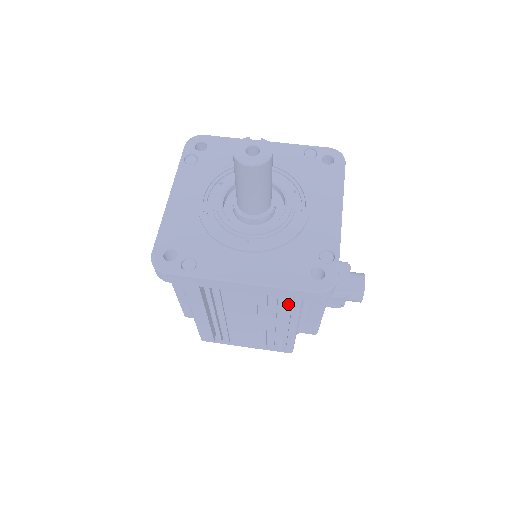
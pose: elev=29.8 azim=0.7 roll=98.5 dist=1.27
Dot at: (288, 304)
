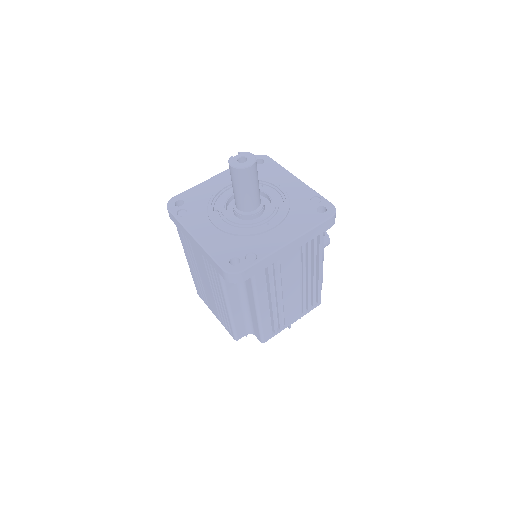
Dot at: occluded
